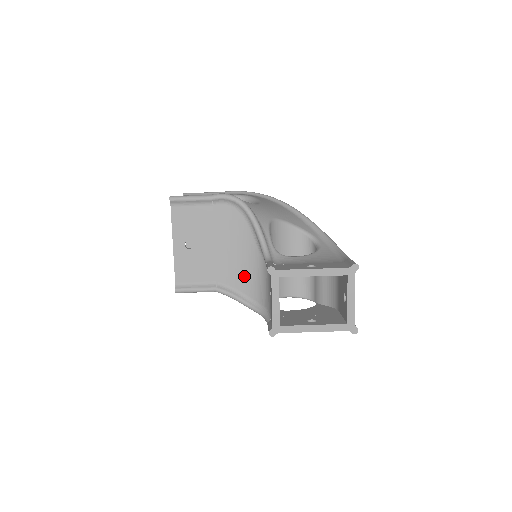
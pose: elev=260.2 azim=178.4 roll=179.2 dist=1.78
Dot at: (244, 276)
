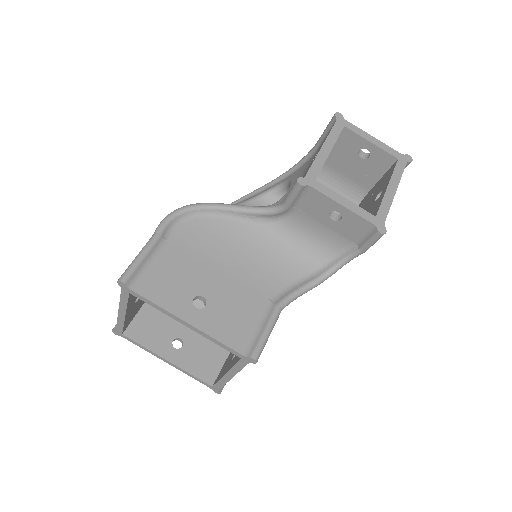
Dot at: (279, 263)
